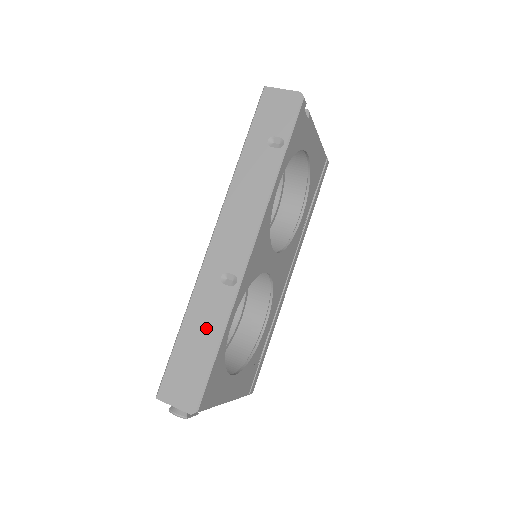
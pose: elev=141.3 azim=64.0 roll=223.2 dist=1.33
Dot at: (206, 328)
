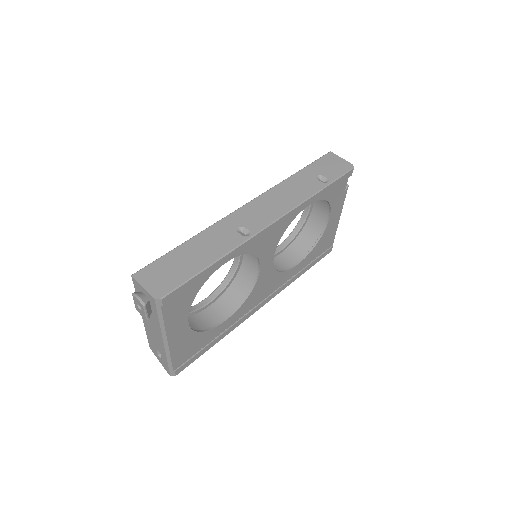
Dot at: (206, 251)
